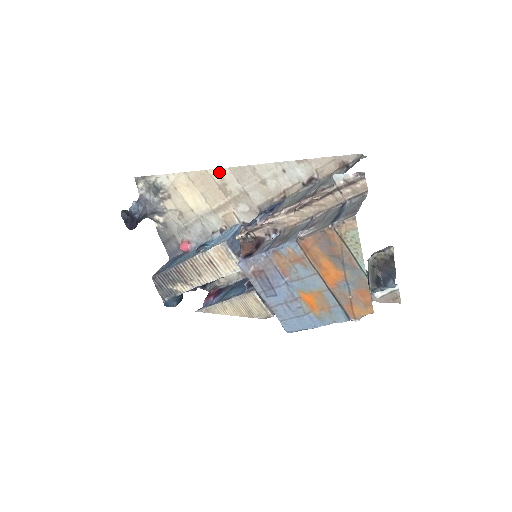
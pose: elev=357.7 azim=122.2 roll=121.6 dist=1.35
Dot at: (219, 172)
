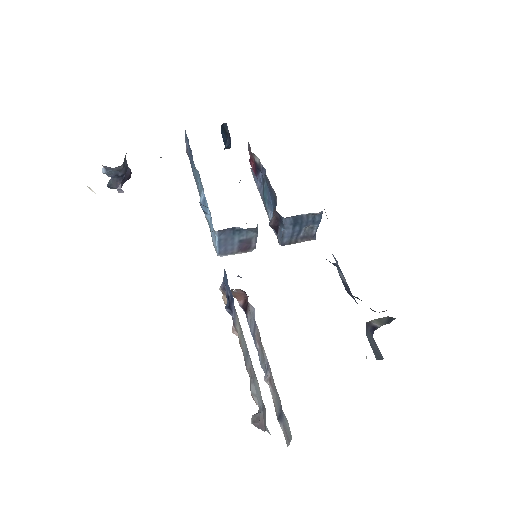
Dot at: occluded
